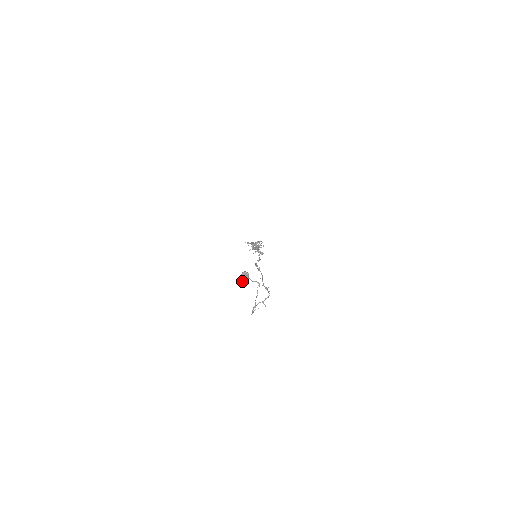
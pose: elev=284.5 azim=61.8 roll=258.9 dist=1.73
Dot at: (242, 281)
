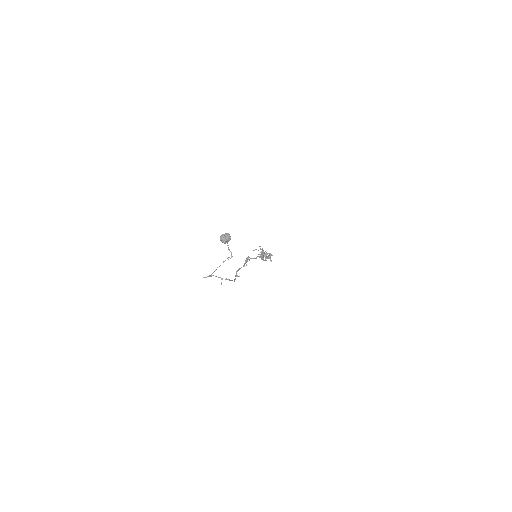
Dot at: (220, 238)
